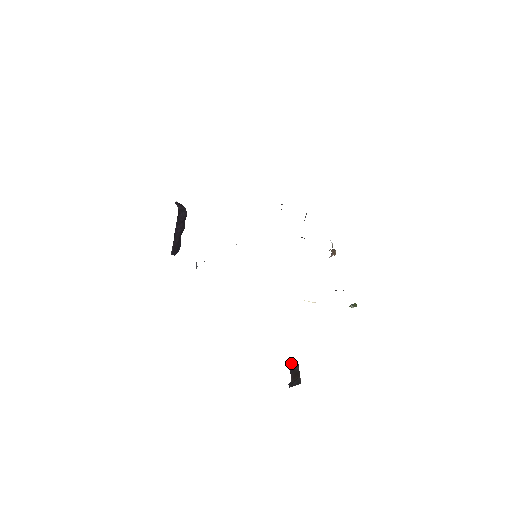
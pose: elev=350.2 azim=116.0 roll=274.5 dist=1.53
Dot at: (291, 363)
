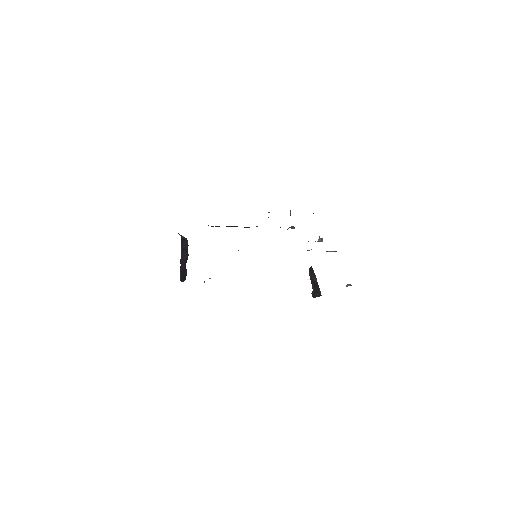
Dot at: (309, 273)
